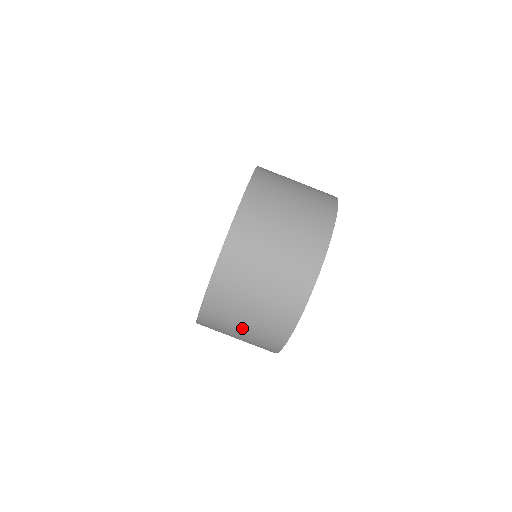
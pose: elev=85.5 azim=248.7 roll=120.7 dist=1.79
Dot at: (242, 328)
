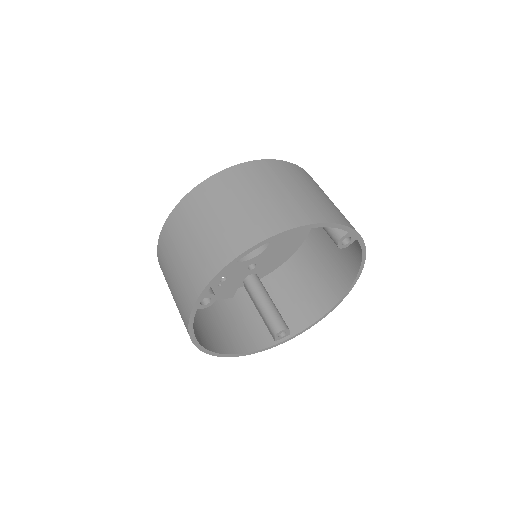
Dot at: (185, 250)
